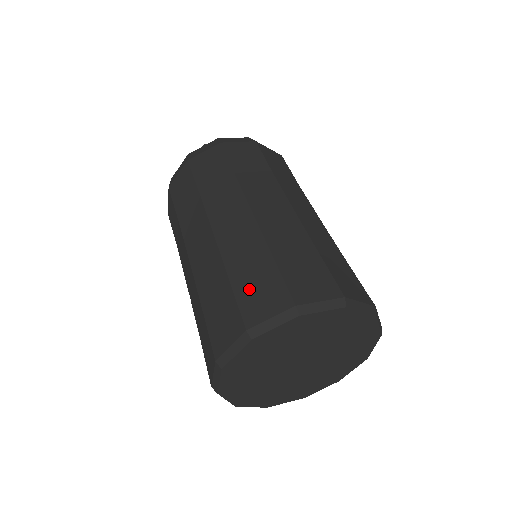
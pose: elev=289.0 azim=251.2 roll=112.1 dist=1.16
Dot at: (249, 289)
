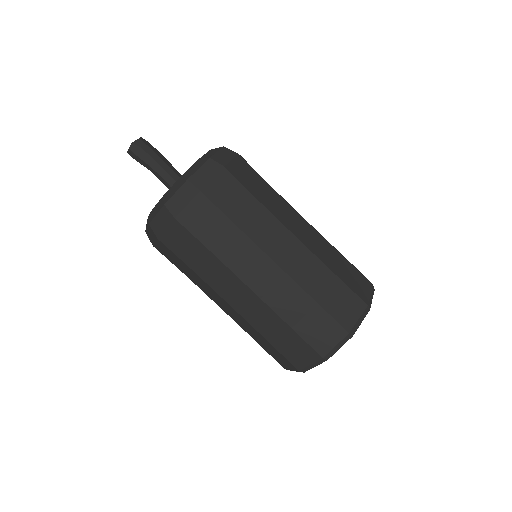
Dot at: (310, 330)
